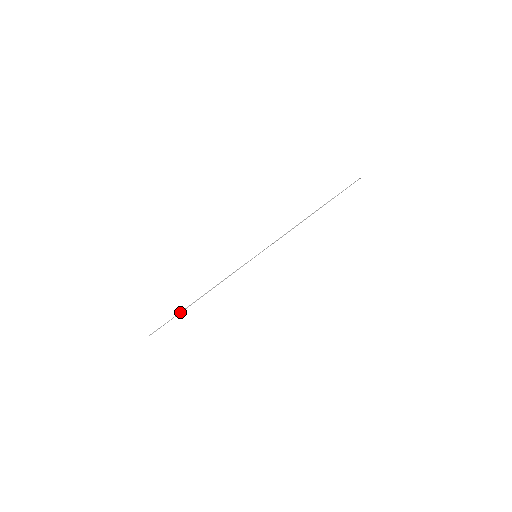
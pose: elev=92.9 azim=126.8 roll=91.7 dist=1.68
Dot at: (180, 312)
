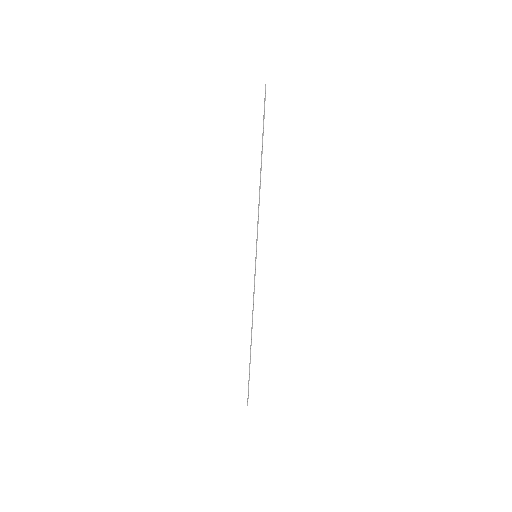
Dot at: (249, 365)
